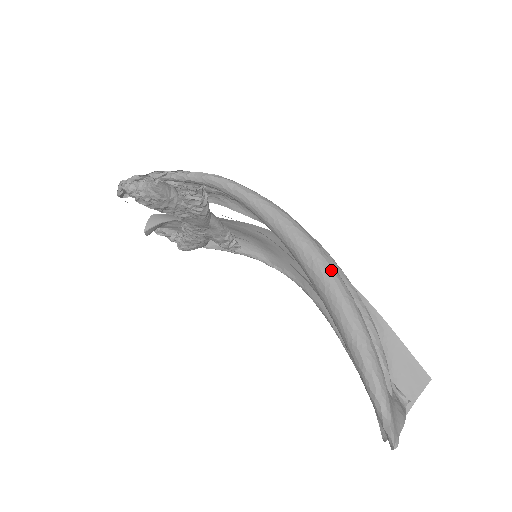
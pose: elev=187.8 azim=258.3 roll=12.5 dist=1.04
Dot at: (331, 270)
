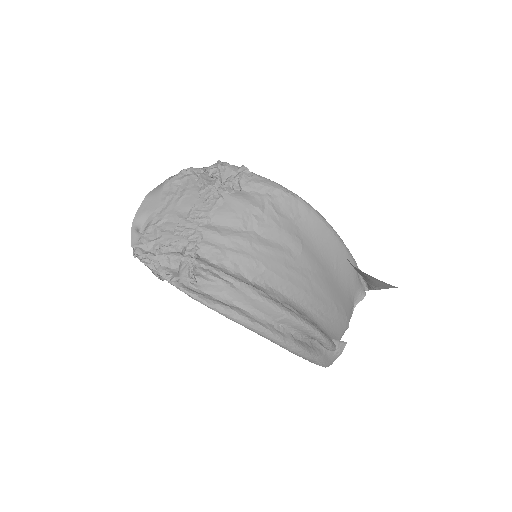
Dot at: (288, 350)
